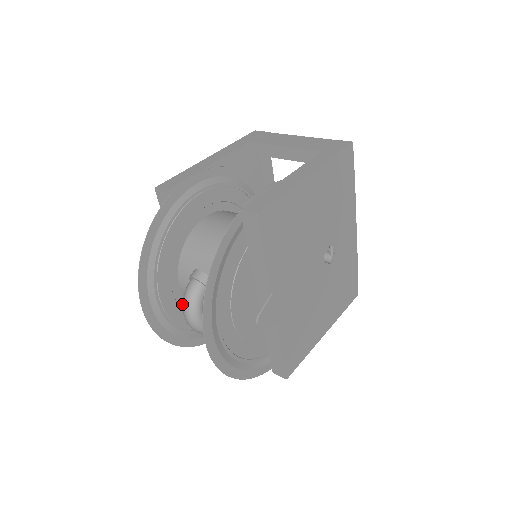
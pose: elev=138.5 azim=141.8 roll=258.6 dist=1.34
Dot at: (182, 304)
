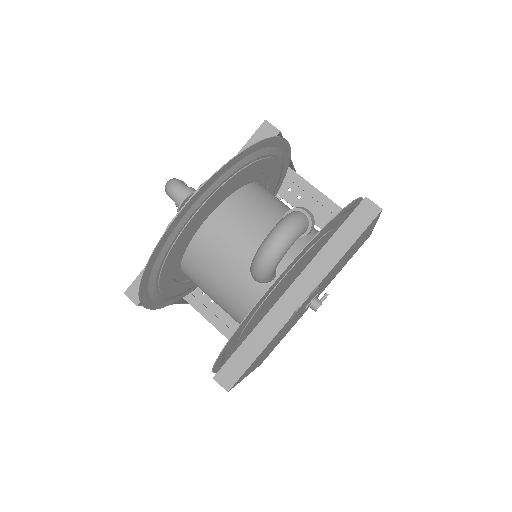
Dot at: (189, 237)
